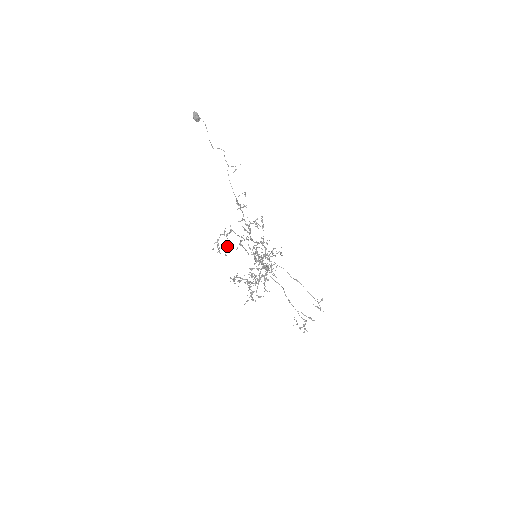
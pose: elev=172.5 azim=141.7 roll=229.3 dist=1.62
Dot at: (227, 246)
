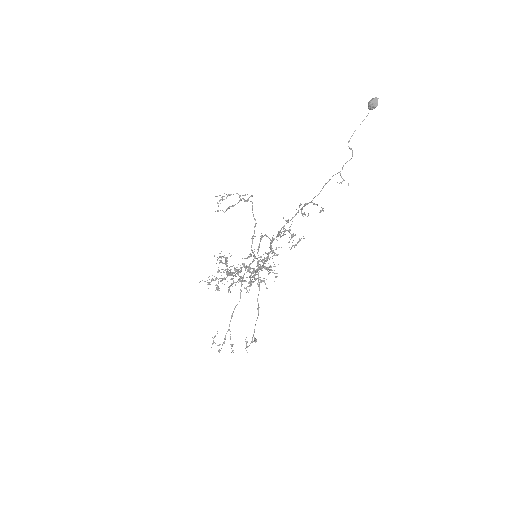
Dot at: (229, 207)
